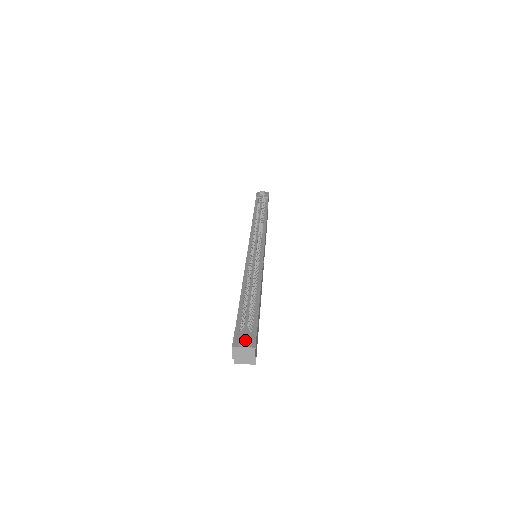
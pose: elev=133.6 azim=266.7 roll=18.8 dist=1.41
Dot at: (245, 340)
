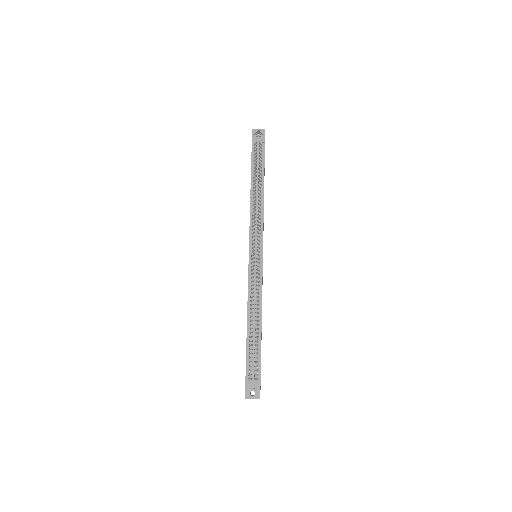
Dot at: occluded
